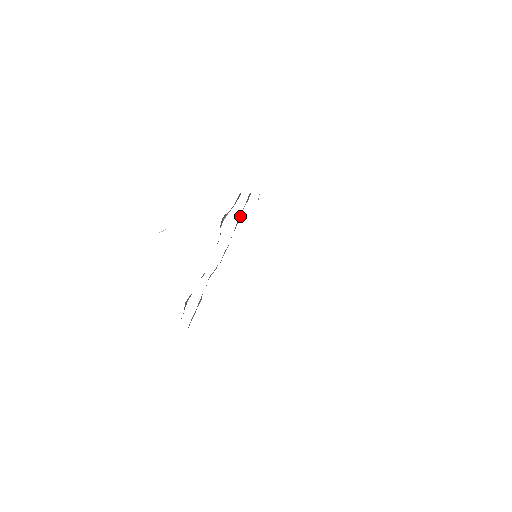
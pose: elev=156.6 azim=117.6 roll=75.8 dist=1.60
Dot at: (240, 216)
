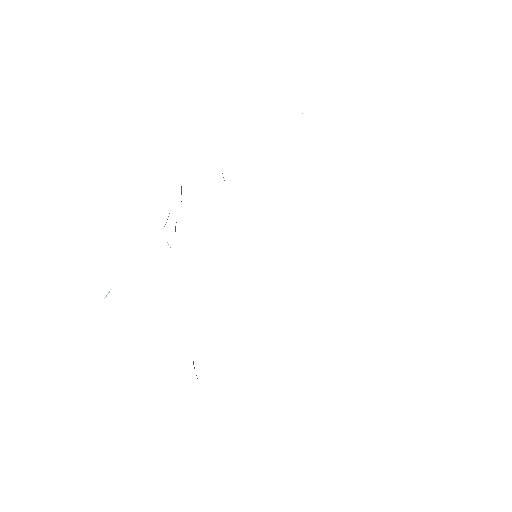
Dot at: occluded
